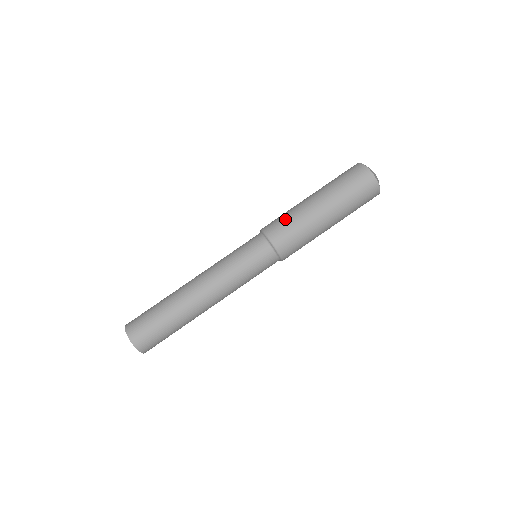
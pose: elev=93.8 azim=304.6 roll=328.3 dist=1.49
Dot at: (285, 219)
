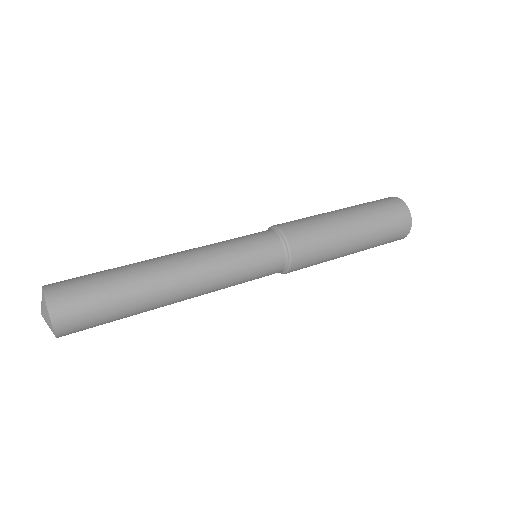
Dot at: occluded
